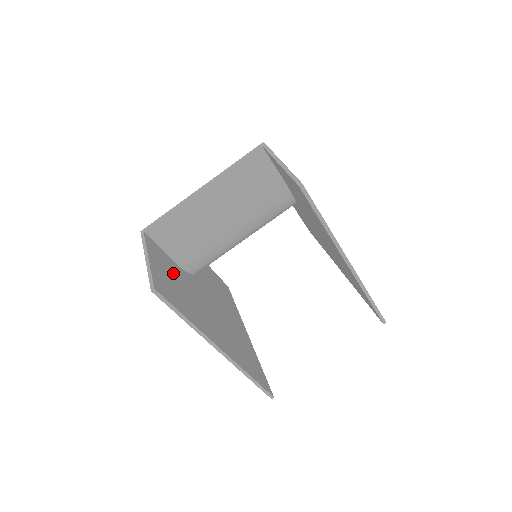
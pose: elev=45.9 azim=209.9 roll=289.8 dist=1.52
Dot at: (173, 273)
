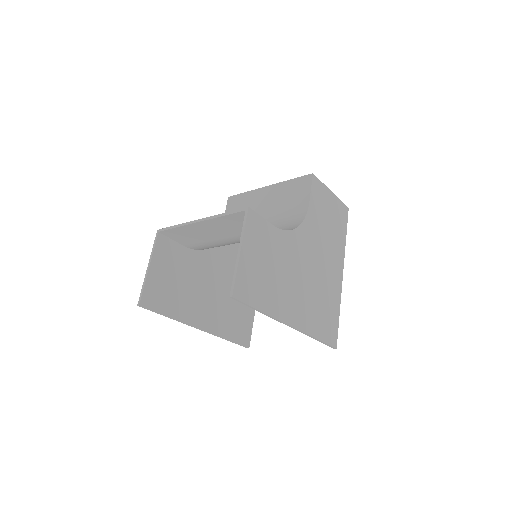
Dot at: (177, 266)
